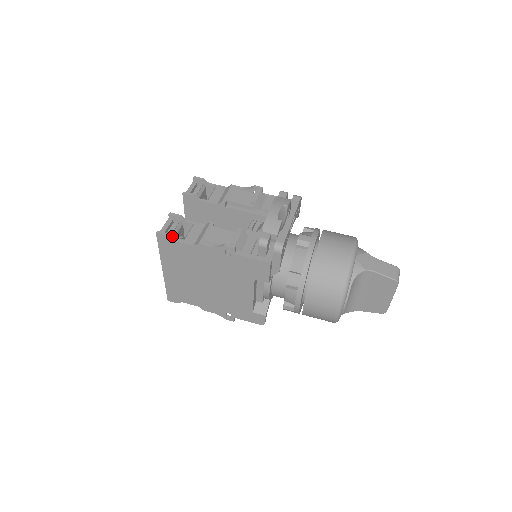
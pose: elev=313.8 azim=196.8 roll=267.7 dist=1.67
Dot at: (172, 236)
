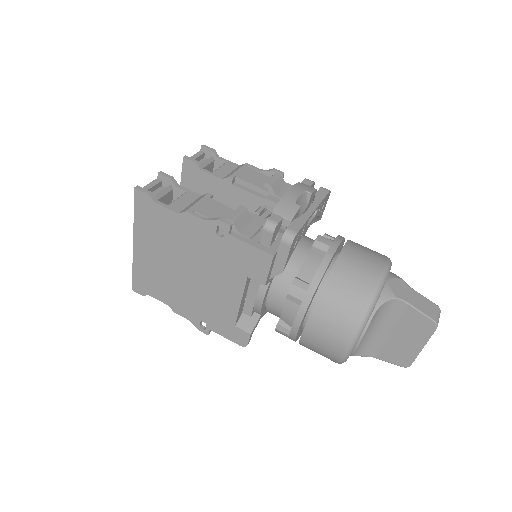
Dot at: (154, 196)
